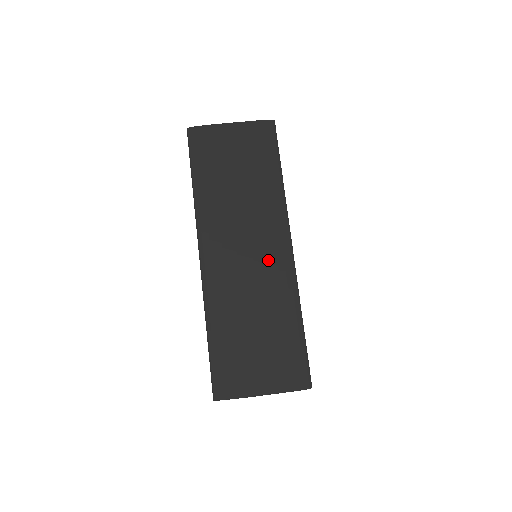
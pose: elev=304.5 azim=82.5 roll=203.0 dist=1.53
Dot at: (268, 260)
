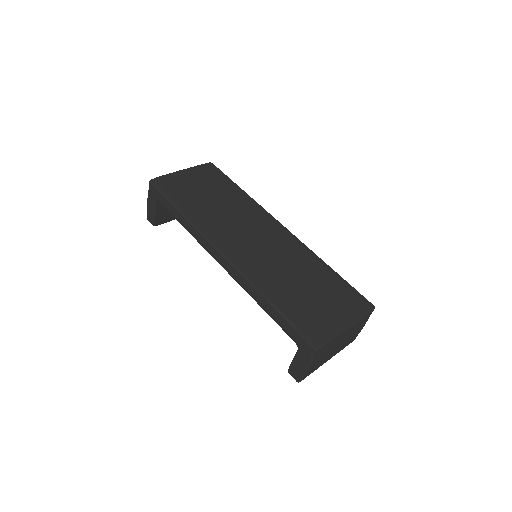
Dot at: (275, 239)
